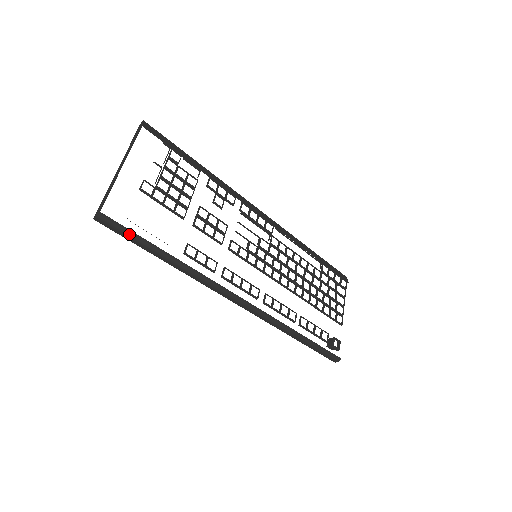
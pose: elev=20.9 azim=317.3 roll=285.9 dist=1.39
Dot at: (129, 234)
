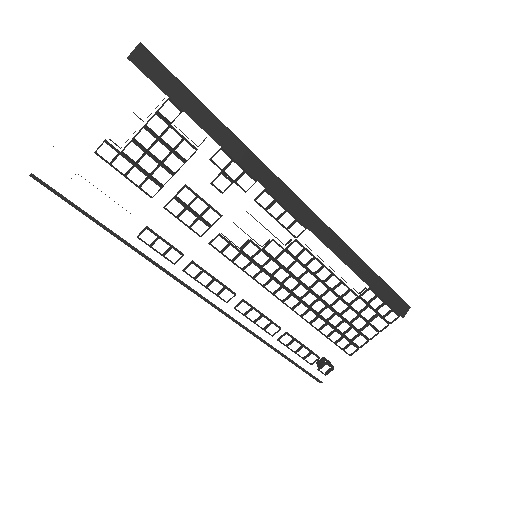
Dot at: (67, 202)
